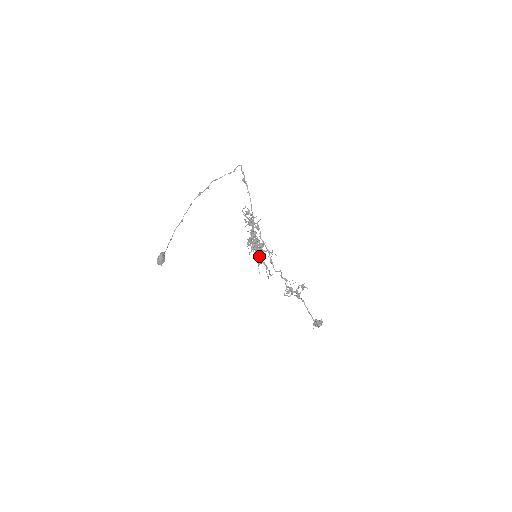
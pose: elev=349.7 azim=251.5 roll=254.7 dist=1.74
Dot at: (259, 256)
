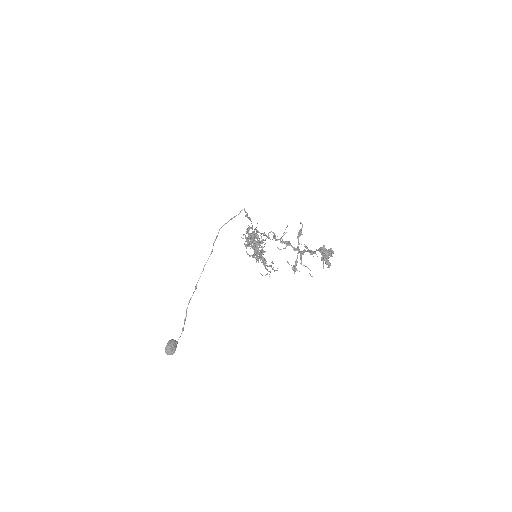
Dot at: occluded
